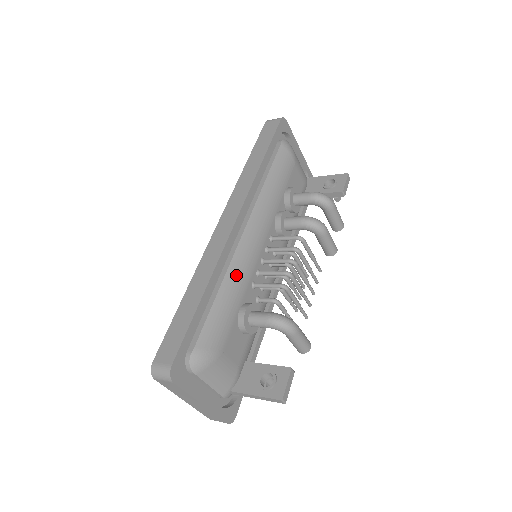
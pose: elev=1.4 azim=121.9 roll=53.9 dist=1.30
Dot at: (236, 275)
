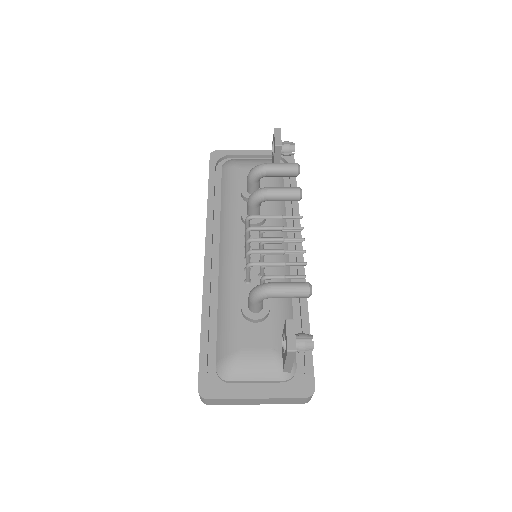
Dot at: (225, 288)
